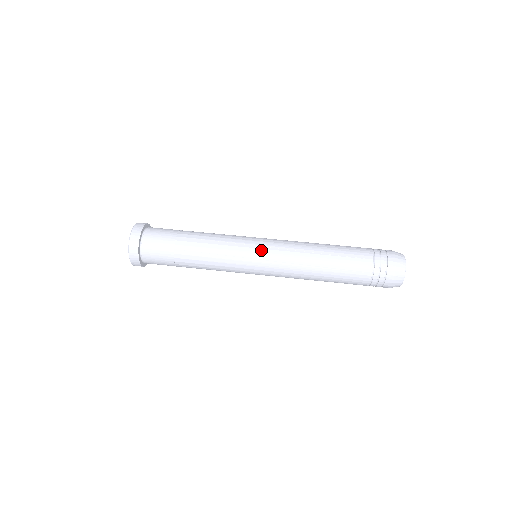
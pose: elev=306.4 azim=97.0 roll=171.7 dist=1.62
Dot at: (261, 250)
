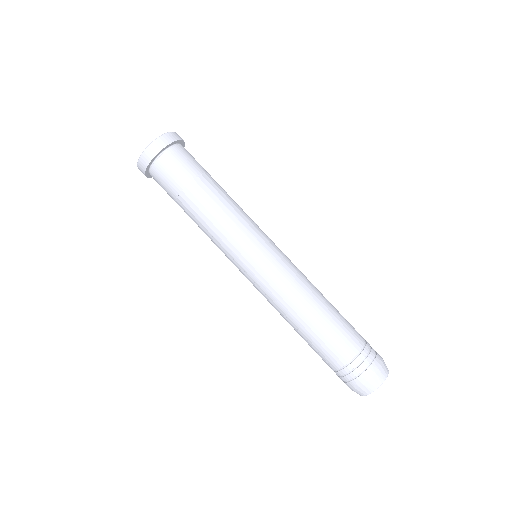
Dot at: (245, 275)
